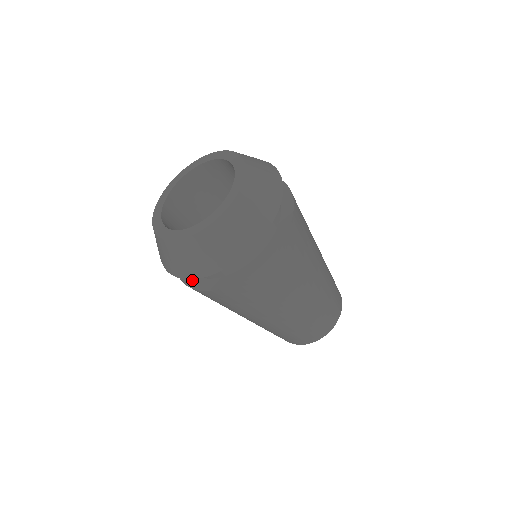
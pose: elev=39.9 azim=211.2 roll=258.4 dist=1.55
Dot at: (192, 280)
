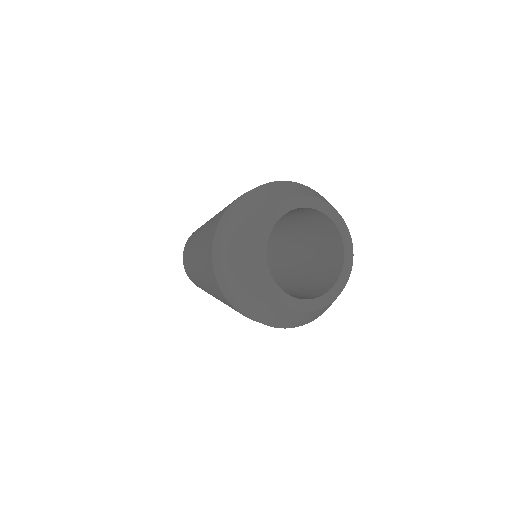
Dot at: occluded
